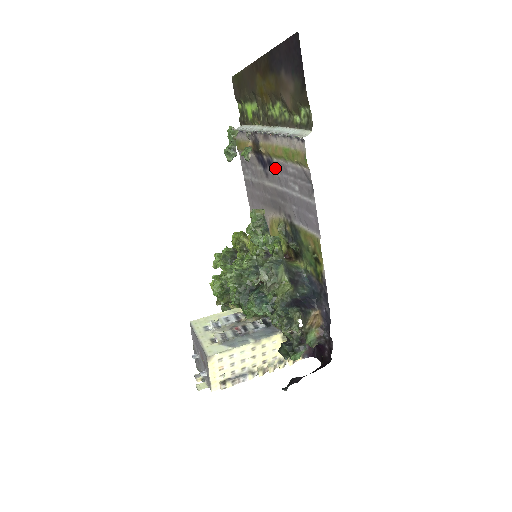
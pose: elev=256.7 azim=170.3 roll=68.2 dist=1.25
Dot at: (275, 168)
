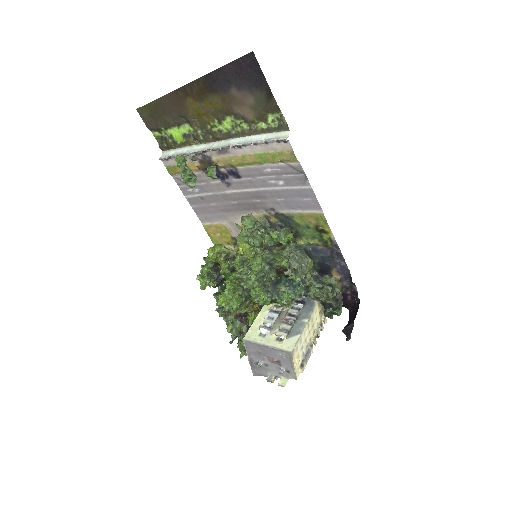
Dot at: (243, 175)
